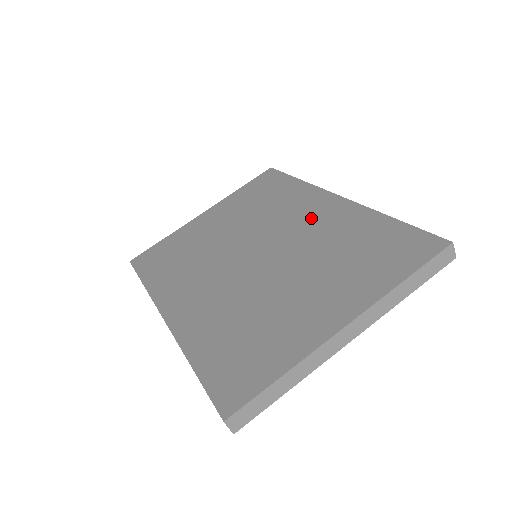
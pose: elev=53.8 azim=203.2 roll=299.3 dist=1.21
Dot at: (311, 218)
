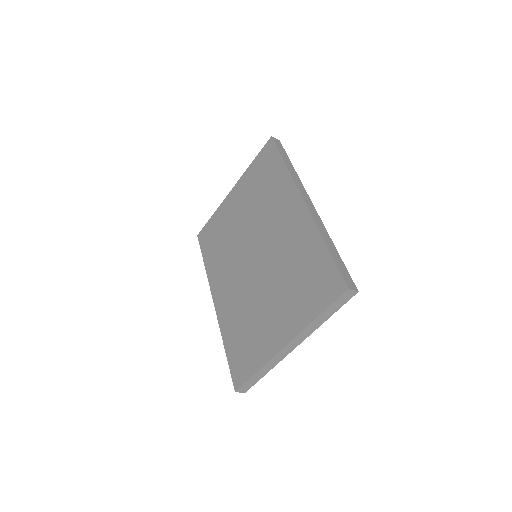
Dot at: (285, 225)
